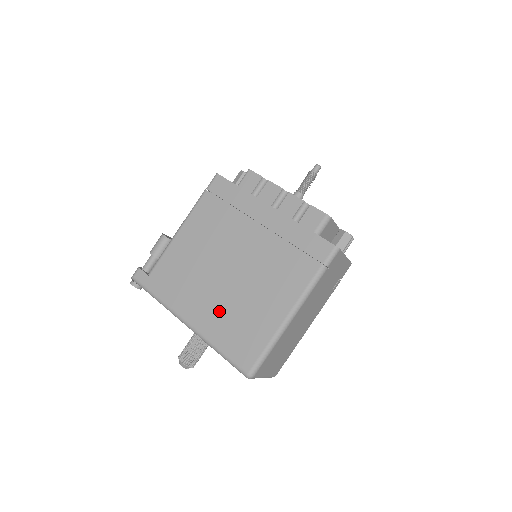
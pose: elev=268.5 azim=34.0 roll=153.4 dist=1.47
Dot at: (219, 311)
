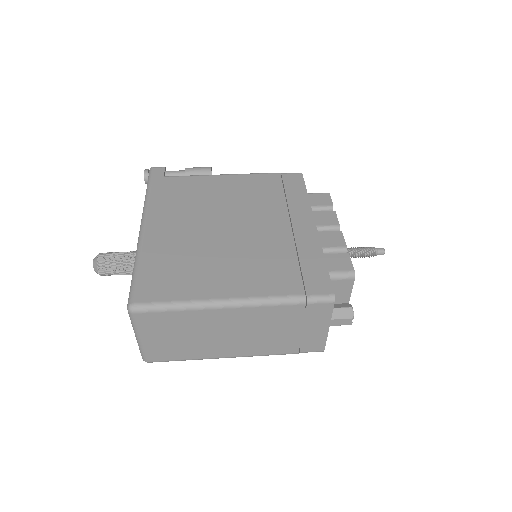
Dot at: (178, 243)
